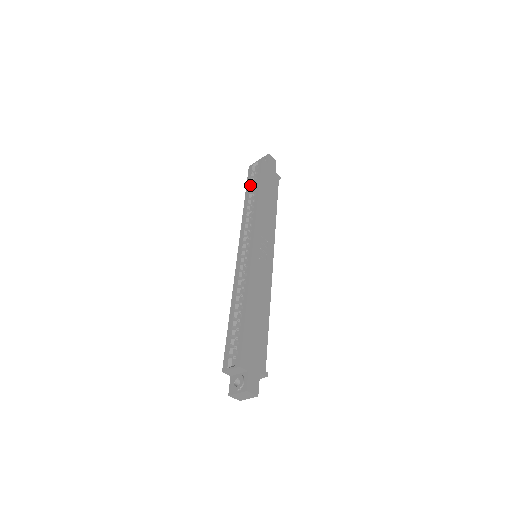
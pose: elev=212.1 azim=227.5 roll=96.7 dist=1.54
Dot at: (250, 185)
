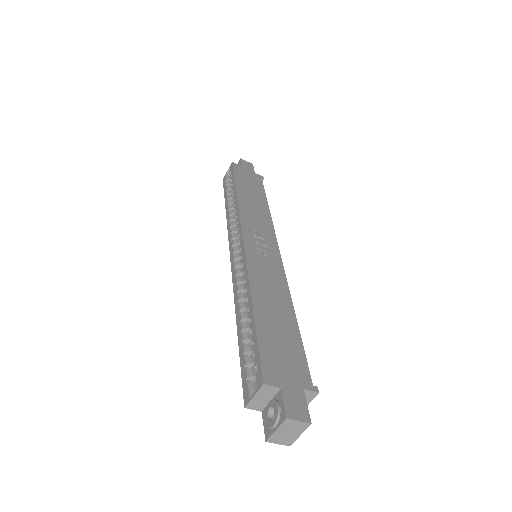
Dot at: (227, 192)
